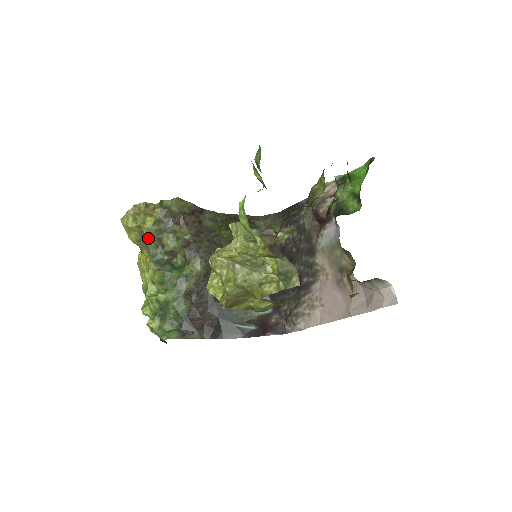
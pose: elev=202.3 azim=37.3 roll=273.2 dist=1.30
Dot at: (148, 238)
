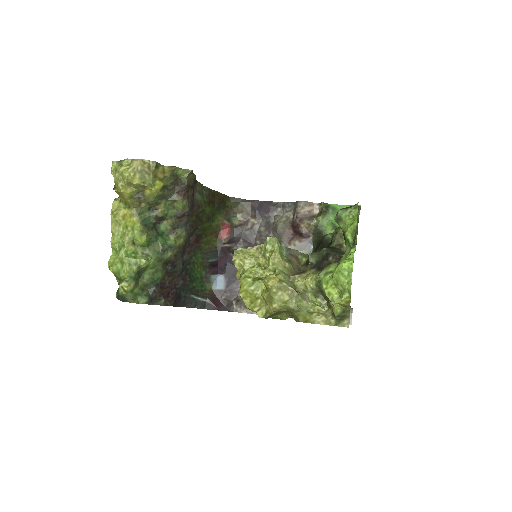
Dot at: (146, 199)
